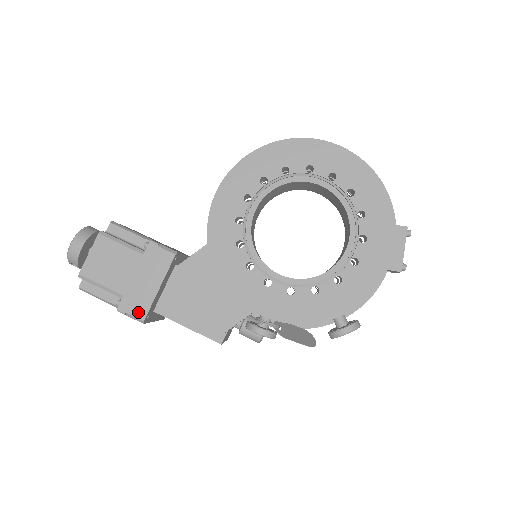
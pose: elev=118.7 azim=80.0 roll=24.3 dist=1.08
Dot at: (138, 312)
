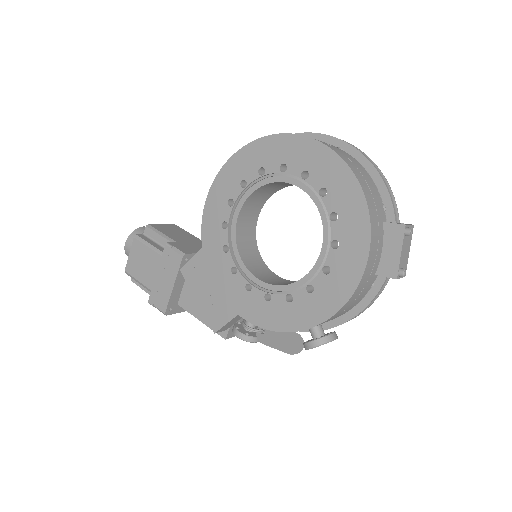
Dot at: (161, 306)
